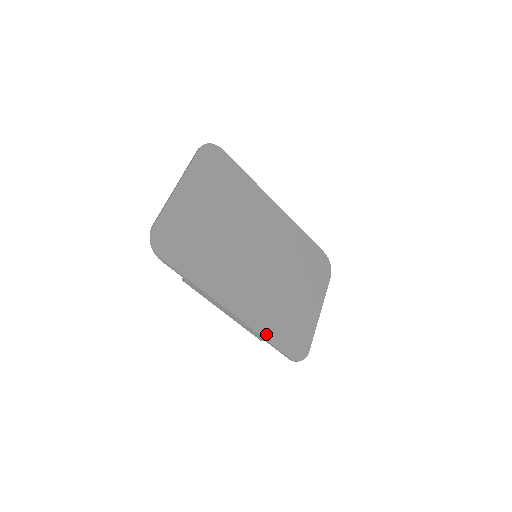
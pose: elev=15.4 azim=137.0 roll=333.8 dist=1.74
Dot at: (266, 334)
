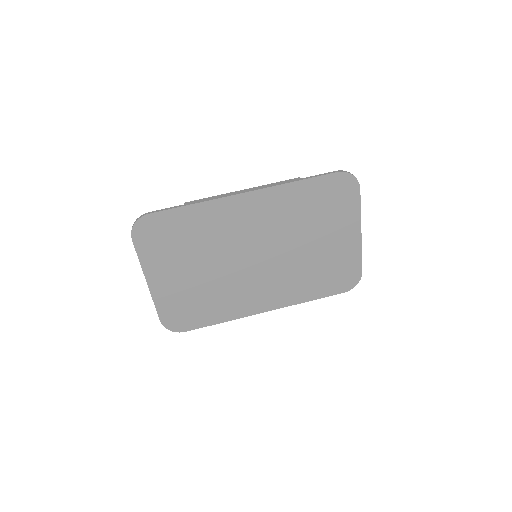
Dot at: (306, 298)
